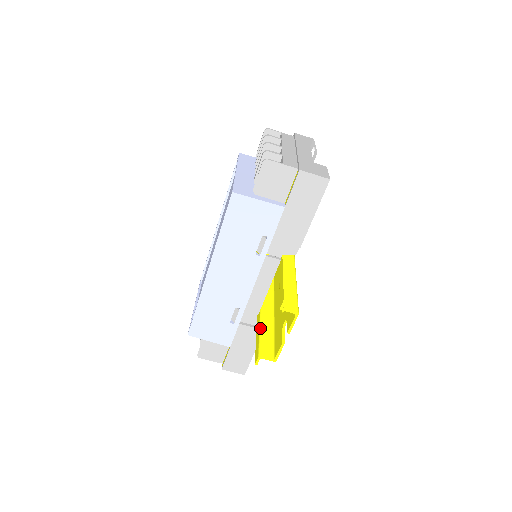
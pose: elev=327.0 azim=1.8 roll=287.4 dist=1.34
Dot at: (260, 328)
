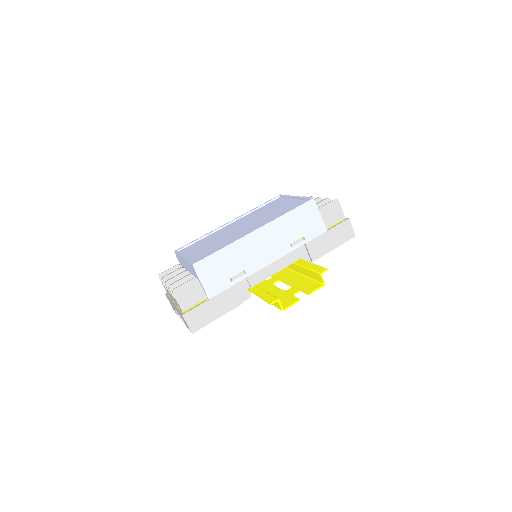
Dot at: occluded
